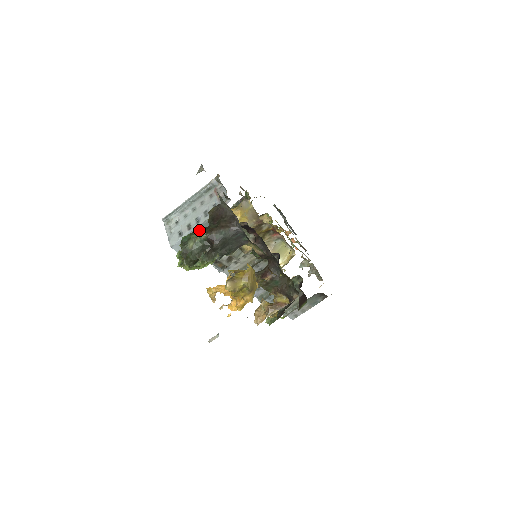
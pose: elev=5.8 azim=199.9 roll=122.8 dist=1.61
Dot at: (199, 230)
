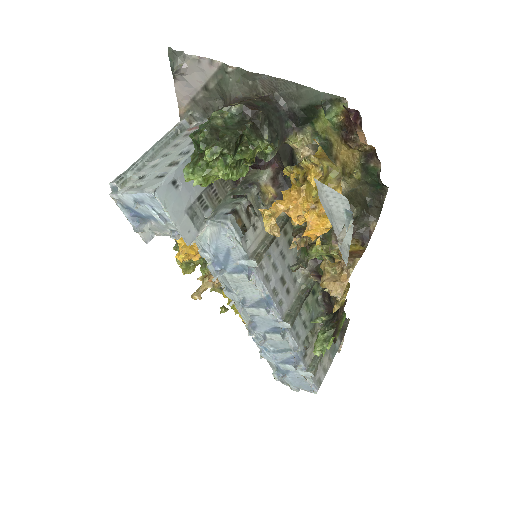
Dot at: occluded
